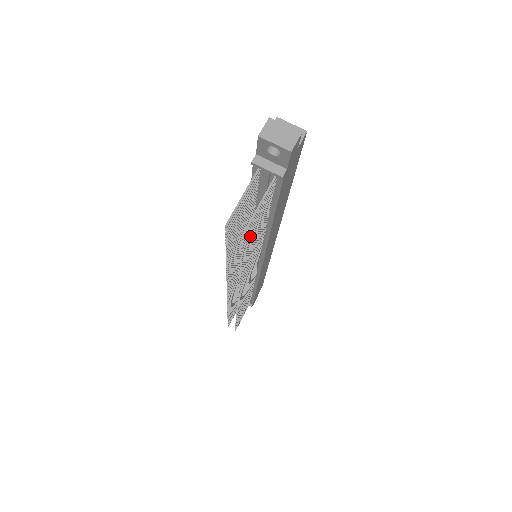
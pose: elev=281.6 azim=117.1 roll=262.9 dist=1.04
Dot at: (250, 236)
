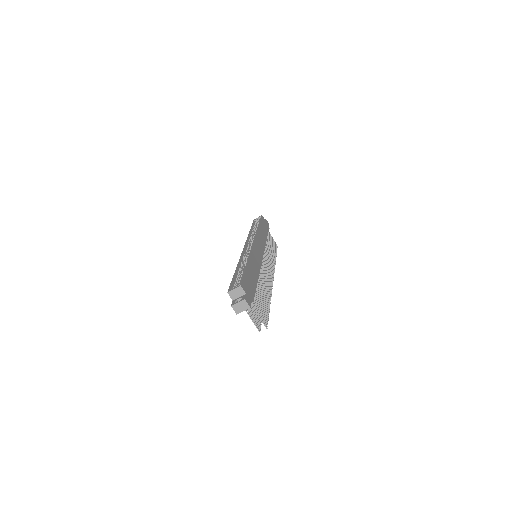
Dot at: (264, 313)
